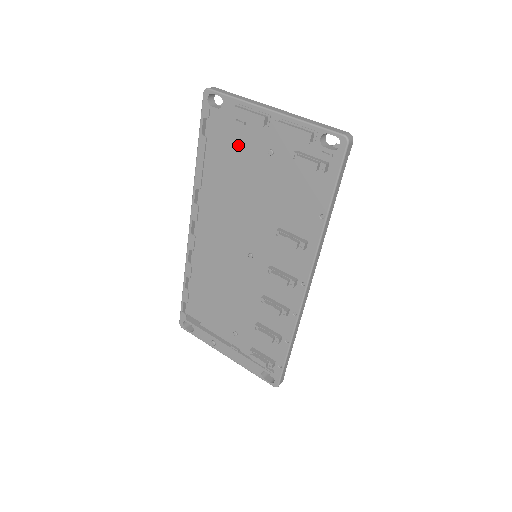
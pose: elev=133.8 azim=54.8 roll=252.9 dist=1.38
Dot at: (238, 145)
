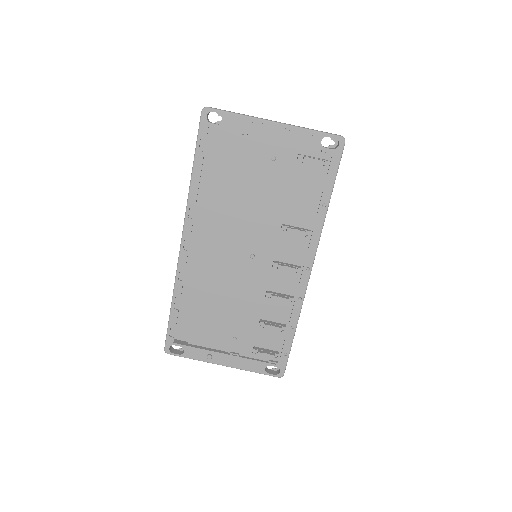
Dot at: (235, 157)
